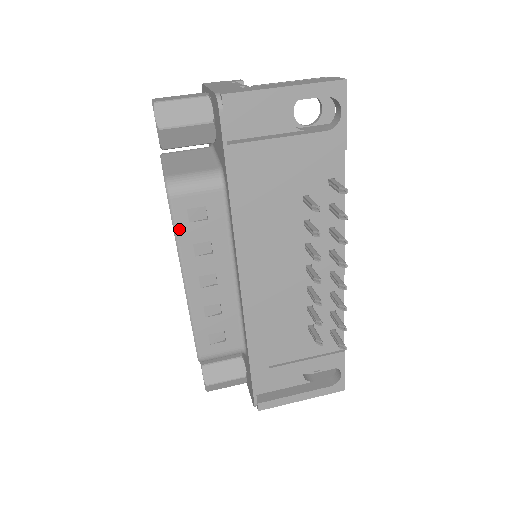
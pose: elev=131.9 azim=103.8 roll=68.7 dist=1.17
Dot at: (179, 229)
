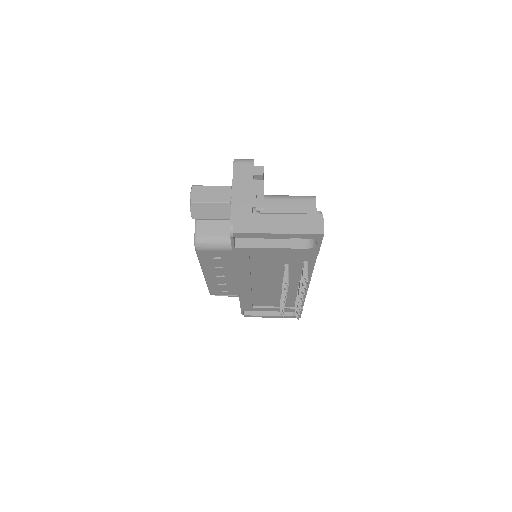
Dot at: (202, 259)
